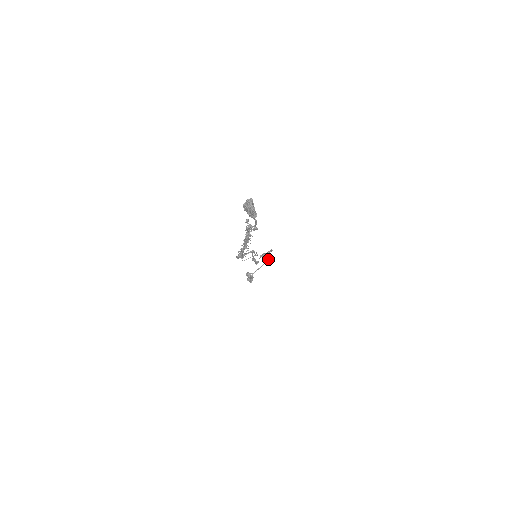
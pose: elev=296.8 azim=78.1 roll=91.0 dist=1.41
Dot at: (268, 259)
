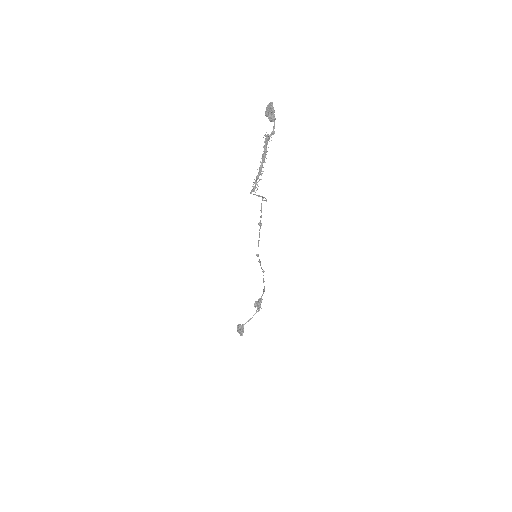
Dot at: (260, 304)
